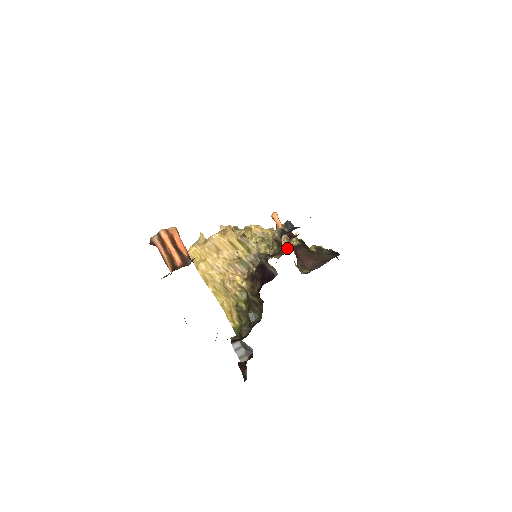
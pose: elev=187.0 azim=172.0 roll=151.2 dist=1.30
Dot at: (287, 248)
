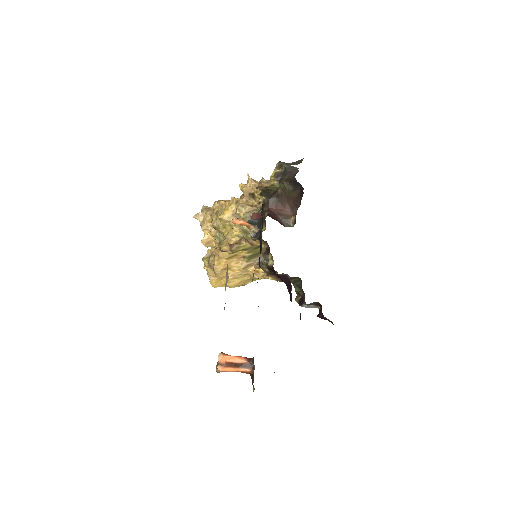
Dot at: occluded
